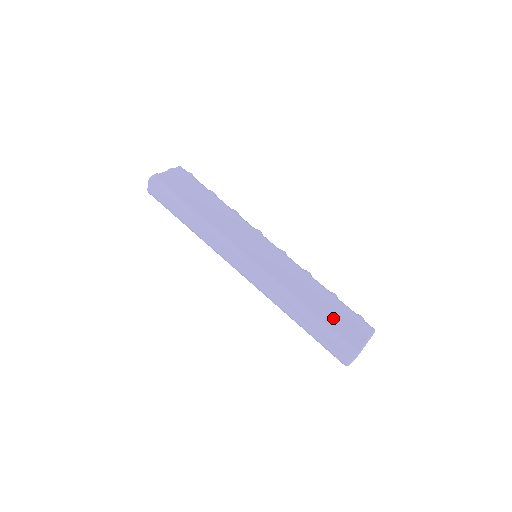
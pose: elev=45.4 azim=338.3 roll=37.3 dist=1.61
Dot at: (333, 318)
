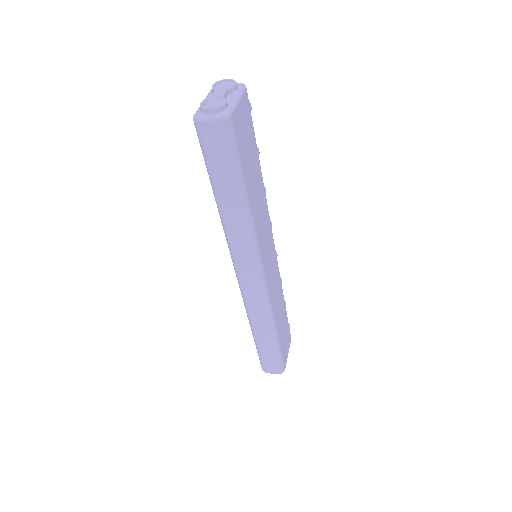
Dot at: (283, 338)
